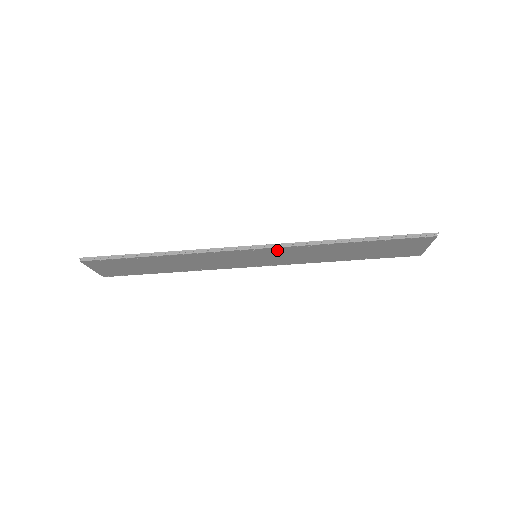
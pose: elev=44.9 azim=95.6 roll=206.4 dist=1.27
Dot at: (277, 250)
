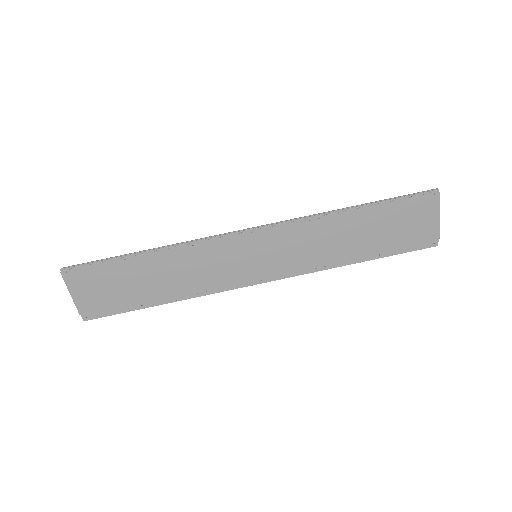
Dot at: (276, 233)
